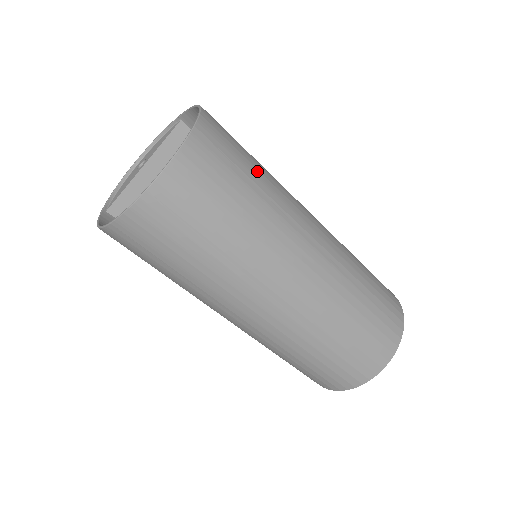
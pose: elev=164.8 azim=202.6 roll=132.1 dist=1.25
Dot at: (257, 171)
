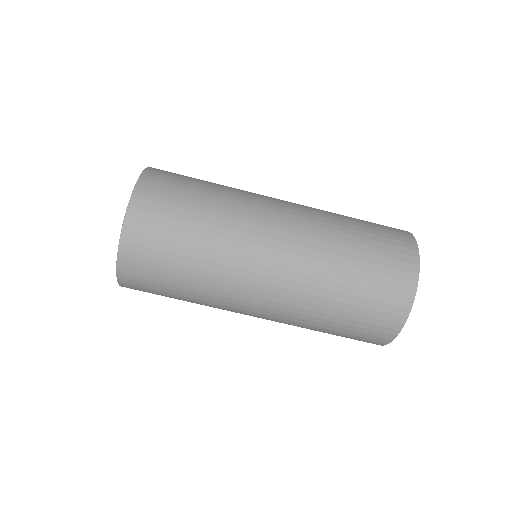
Dot at: occluded
